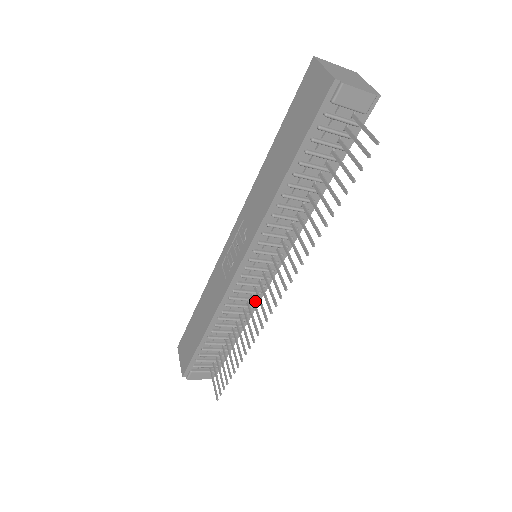
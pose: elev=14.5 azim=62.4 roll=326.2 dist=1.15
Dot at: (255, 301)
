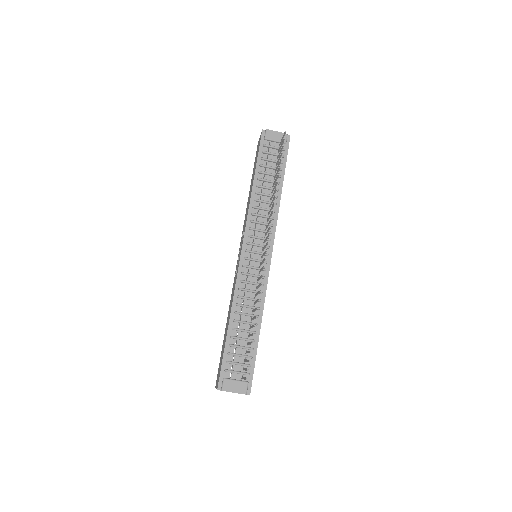
Dot at: (262, 285)
